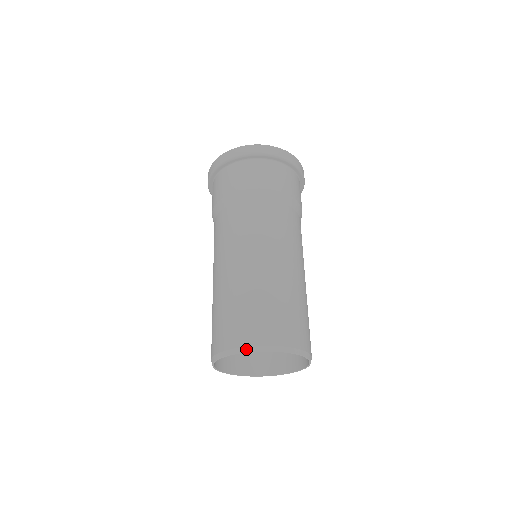
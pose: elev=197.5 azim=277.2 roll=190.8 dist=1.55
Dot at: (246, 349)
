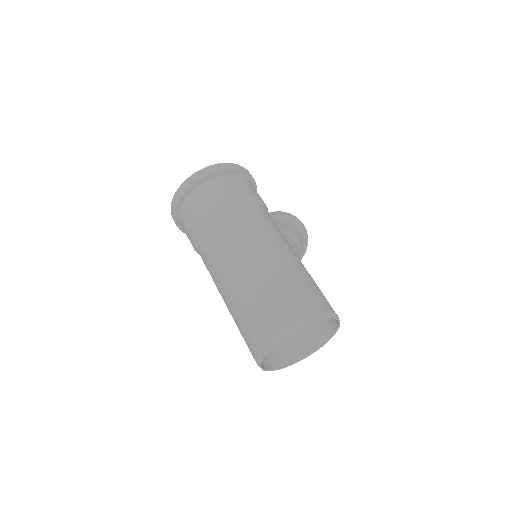
Dot at: (261, 355)
